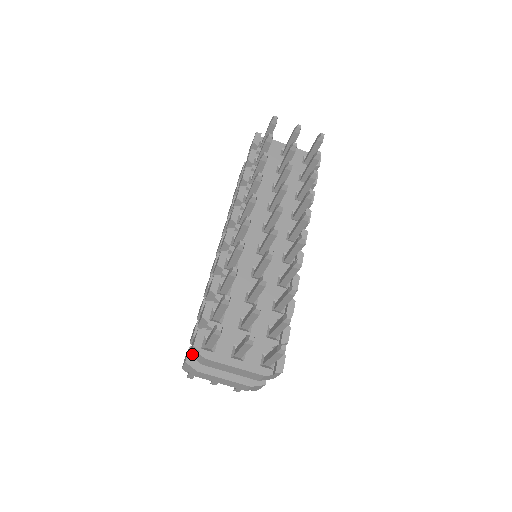
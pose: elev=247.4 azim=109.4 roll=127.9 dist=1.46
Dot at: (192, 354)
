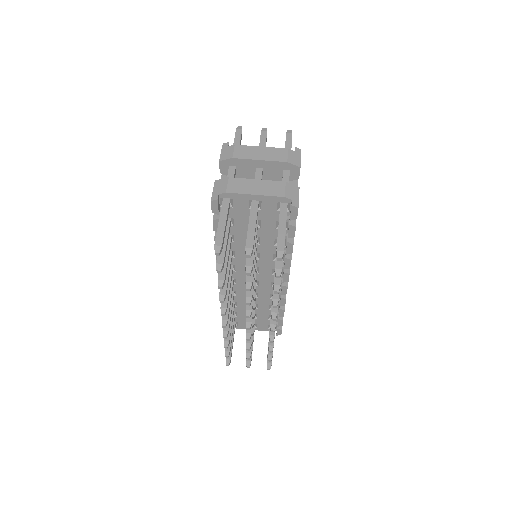
Dot at: (222, 156)
